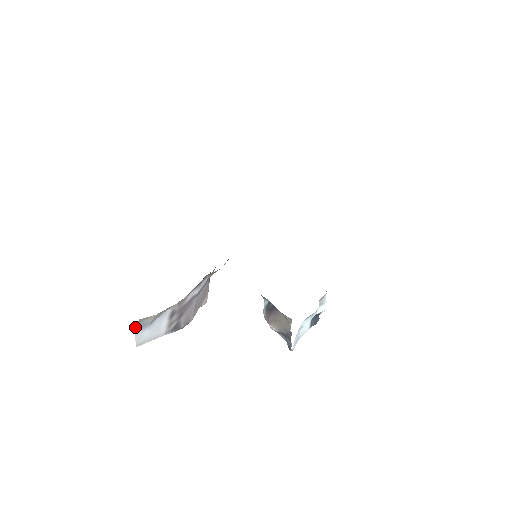
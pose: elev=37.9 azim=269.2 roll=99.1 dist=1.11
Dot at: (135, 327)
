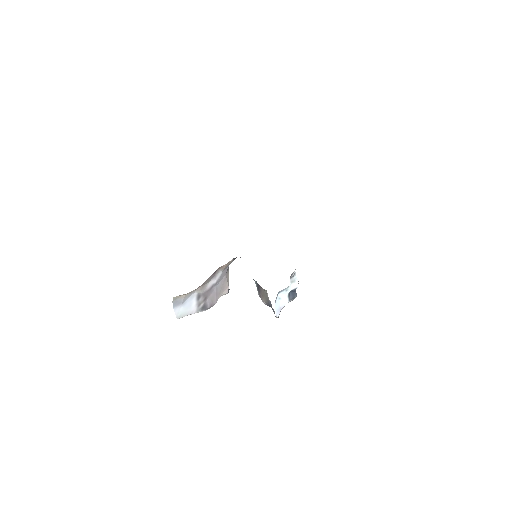
Dot at: occluded
